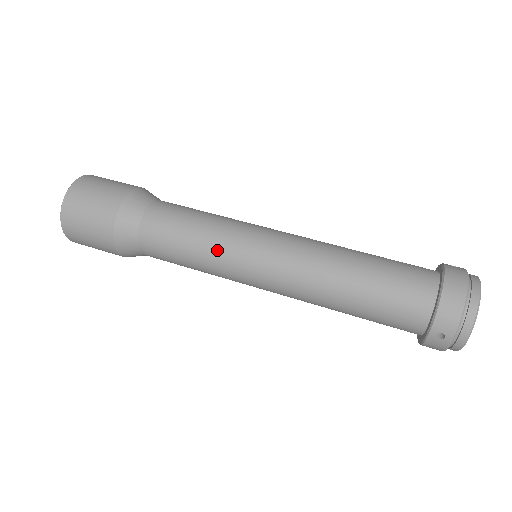
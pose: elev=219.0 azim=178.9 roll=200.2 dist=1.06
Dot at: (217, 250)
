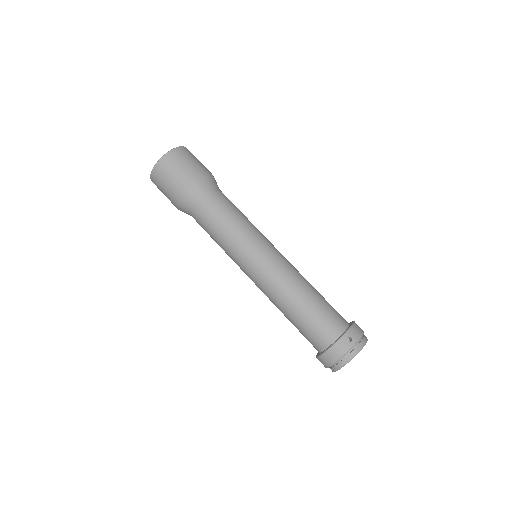
Dot at: (228, 253)
